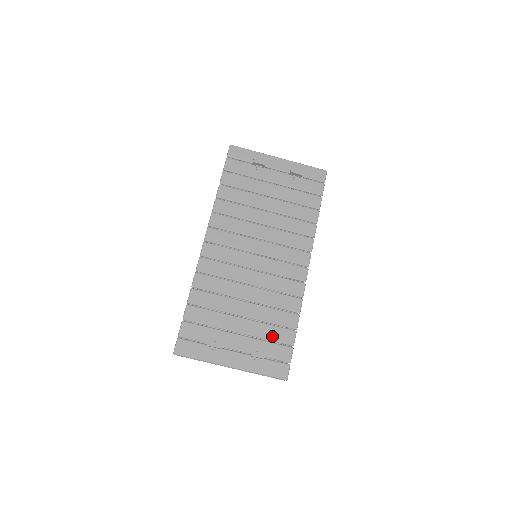
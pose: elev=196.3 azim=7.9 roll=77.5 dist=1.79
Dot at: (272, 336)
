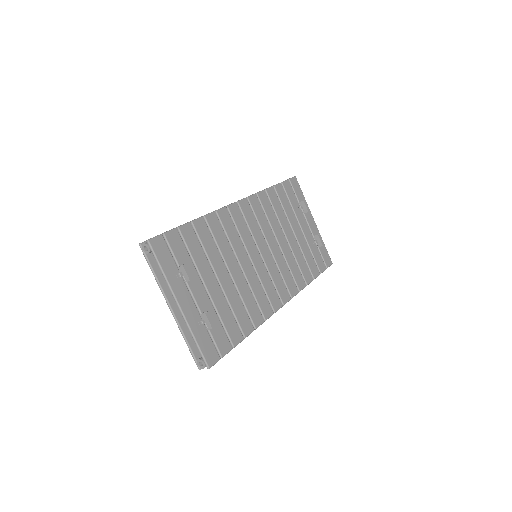
Dot at: (226, 321)
